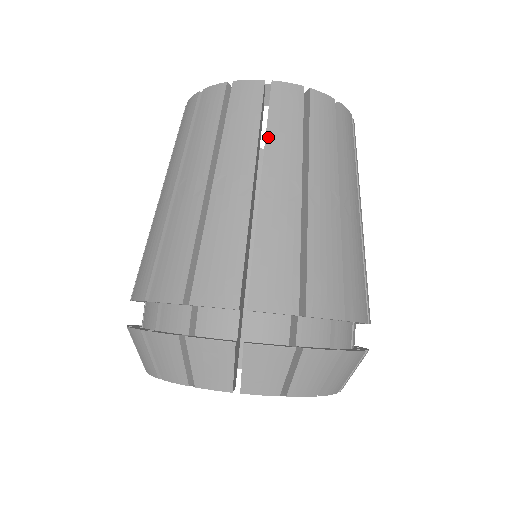
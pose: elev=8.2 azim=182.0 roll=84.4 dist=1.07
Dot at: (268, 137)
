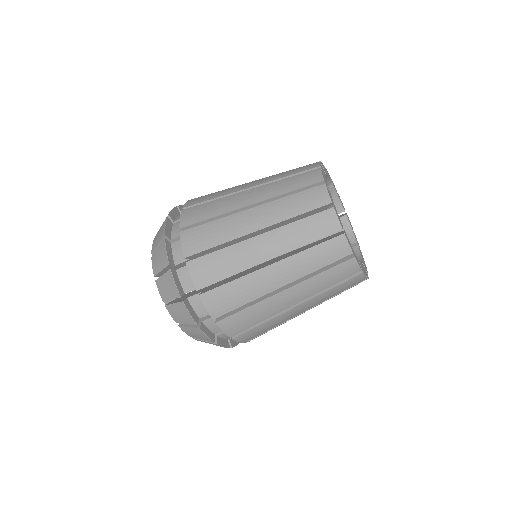
Dot at: (315, 277)
